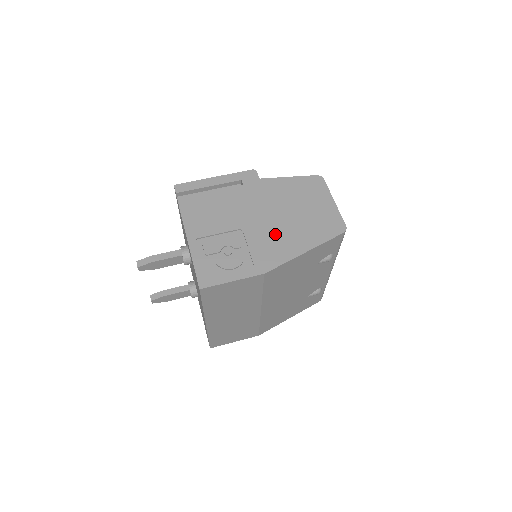
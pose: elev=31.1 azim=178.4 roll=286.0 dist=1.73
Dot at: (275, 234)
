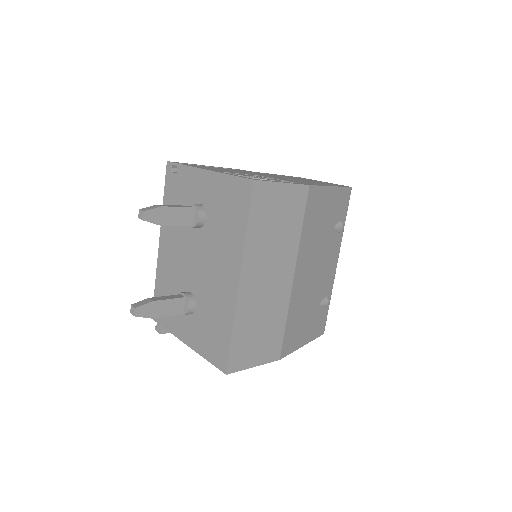
Dot at: (294, 180)
